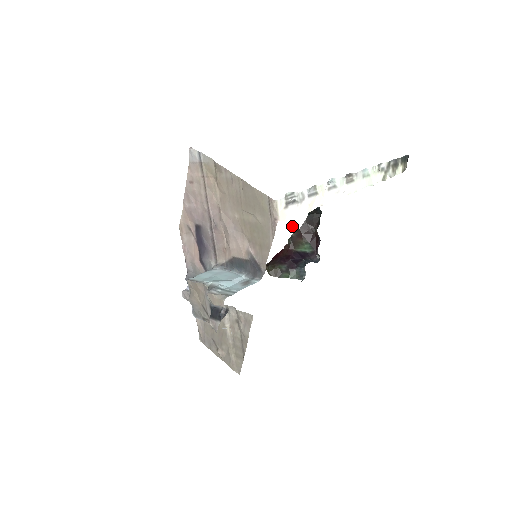
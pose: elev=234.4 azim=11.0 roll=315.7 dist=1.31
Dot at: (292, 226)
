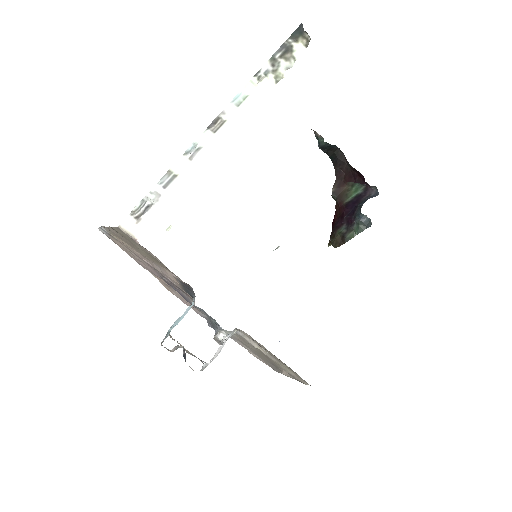
Dot at: (170, 228)
